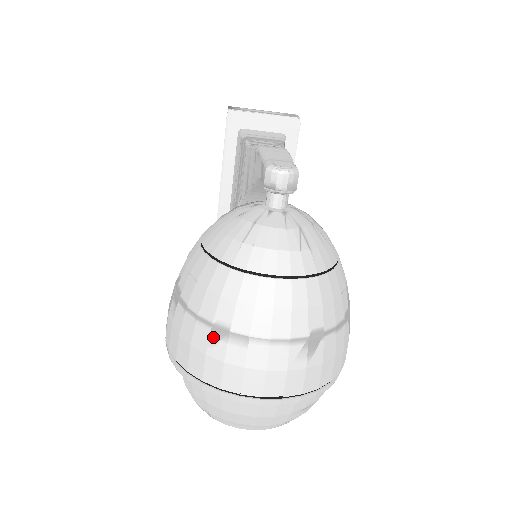
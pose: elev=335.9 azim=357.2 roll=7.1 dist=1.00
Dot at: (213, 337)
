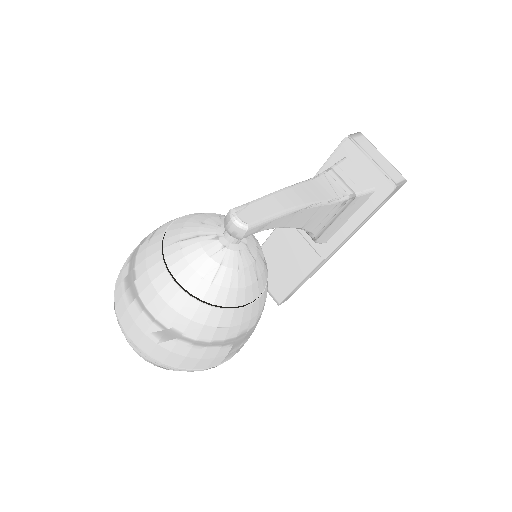
Dot at: (128, 277)
